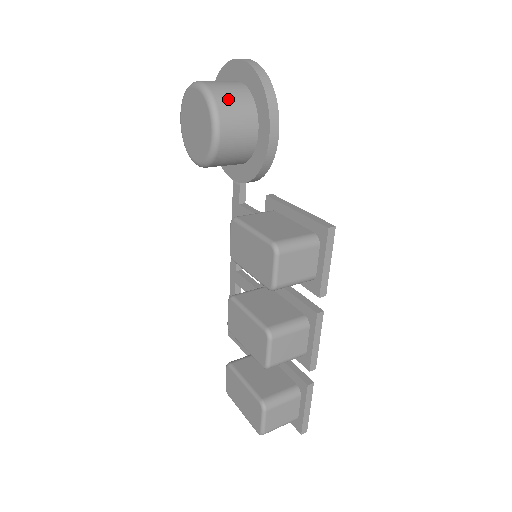
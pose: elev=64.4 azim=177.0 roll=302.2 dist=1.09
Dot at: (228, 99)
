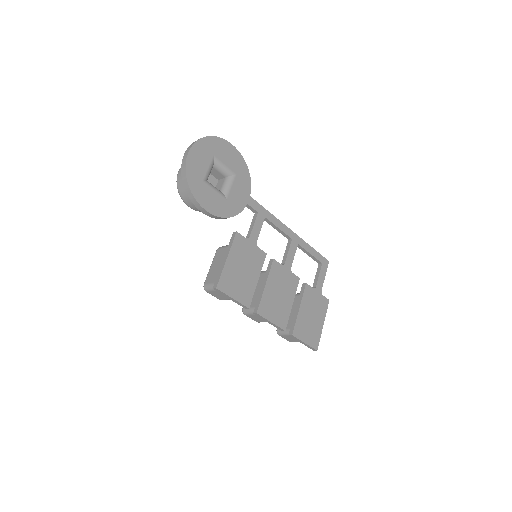
Dot at: (184, 189)
